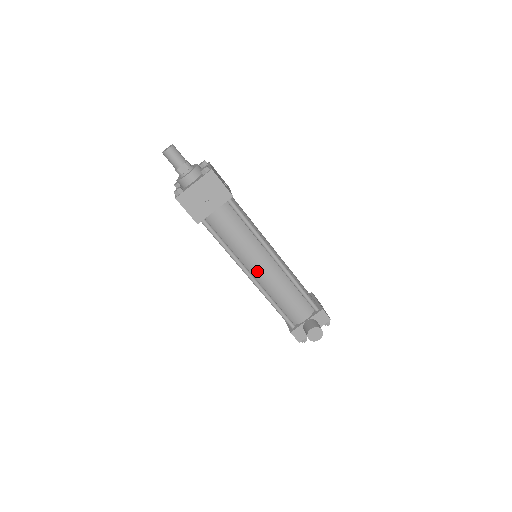
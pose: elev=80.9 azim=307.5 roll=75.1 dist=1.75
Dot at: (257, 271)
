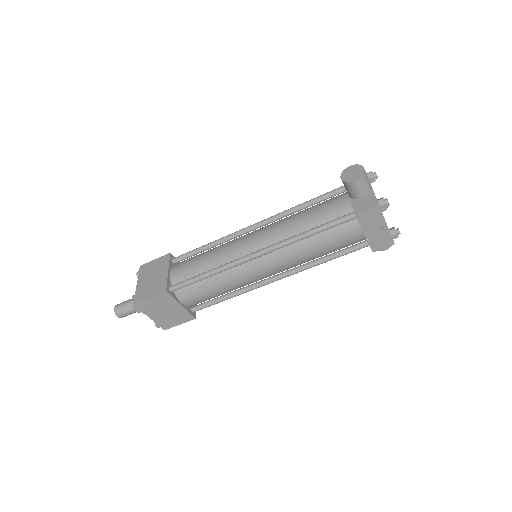
Dot at: (253, 245)
